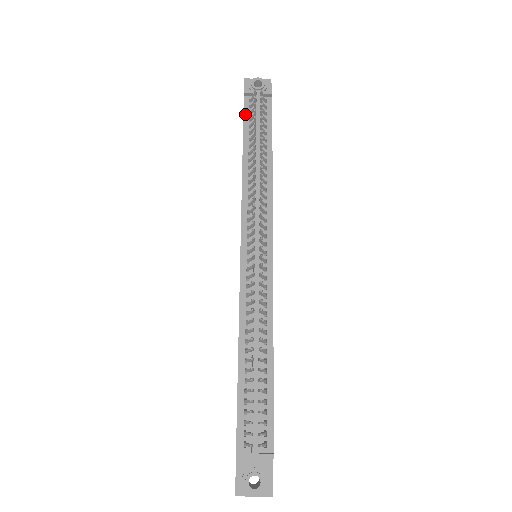
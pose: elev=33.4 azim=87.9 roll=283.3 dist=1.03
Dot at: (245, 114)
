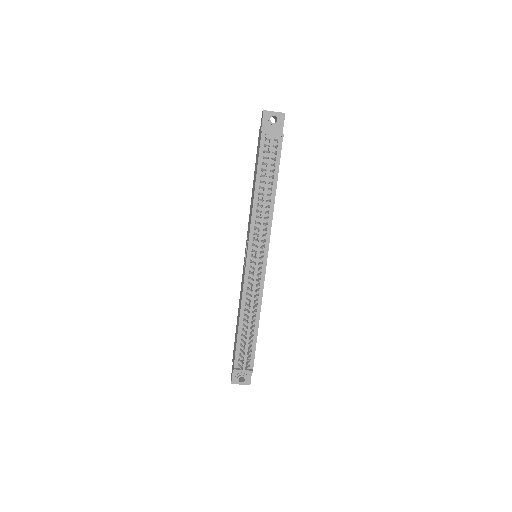
Dot at: (260, 152)
